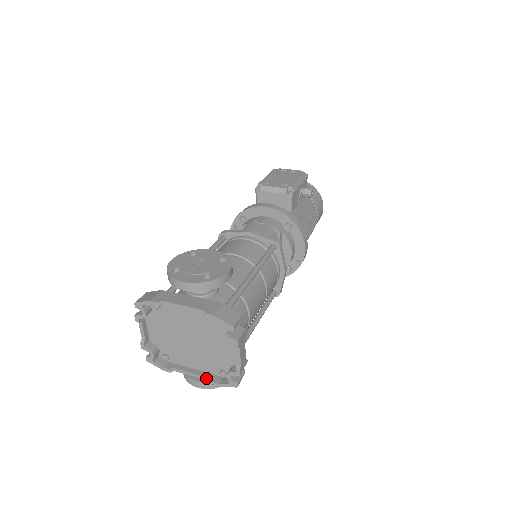
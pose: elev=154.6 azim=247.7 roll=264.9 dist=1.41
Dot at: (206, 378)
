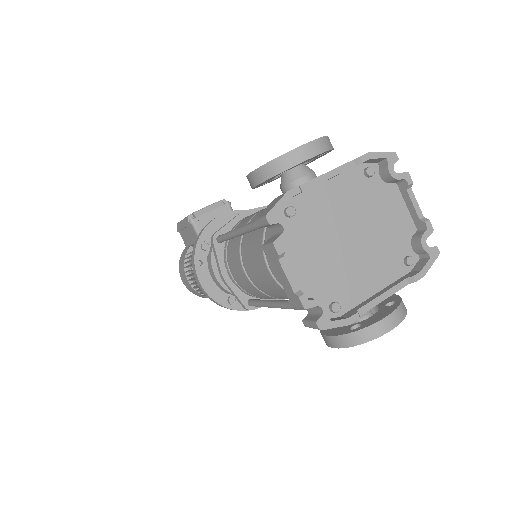
Dot at: (400, 284)
